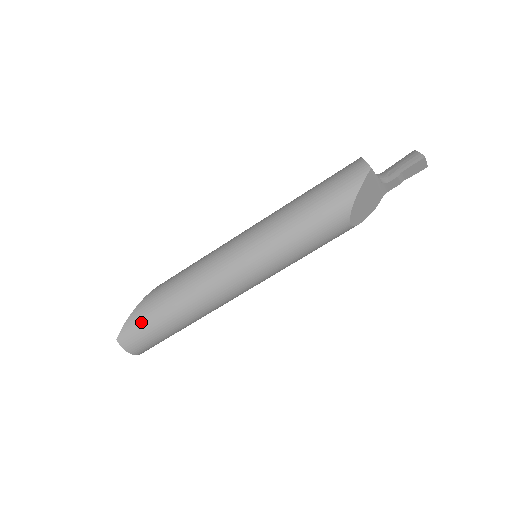
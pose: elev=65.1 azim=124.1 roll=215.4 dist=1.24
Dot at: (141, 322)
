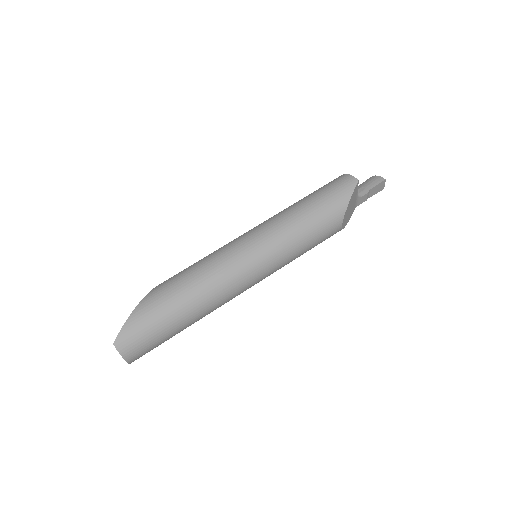
Dot at: (145, 321)
